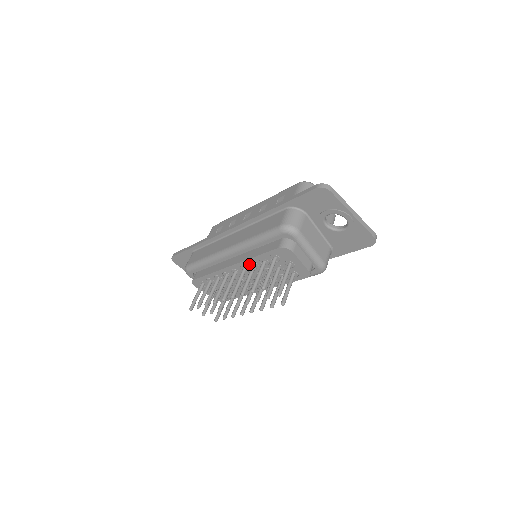
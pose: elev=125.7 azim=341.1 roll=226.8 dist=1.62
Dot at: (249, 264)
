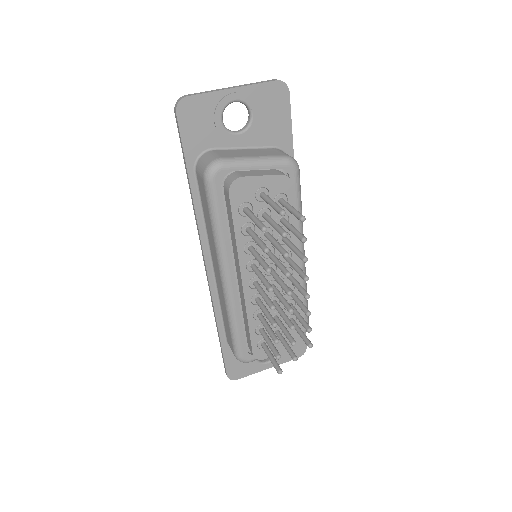
Dot at: (246, 254)
